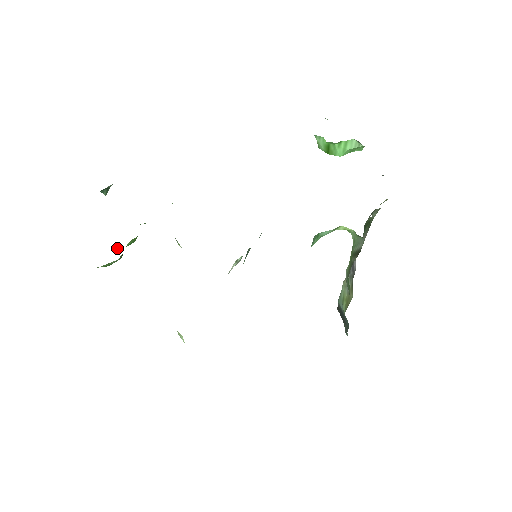
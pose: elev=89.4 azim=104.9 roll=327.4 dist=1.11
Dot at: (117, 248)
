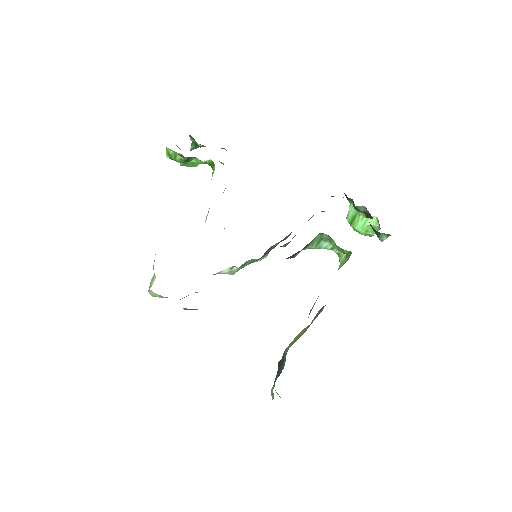
Dot at: (181, 163)
